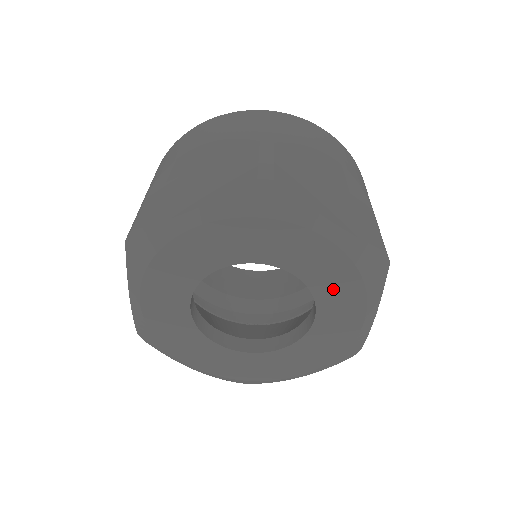
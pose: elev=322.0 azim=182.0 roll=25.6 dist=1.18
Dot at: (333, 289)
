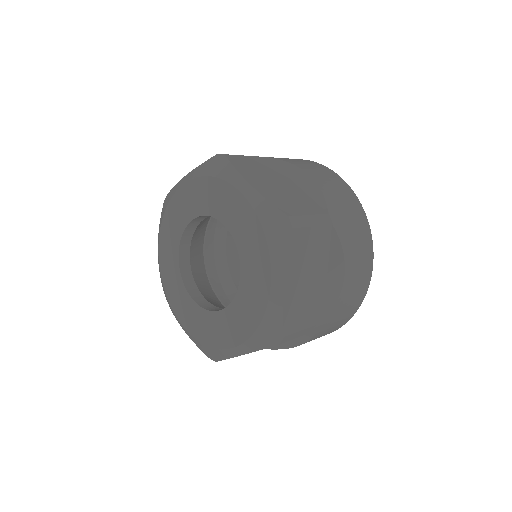
Dot at: (211, 200)
